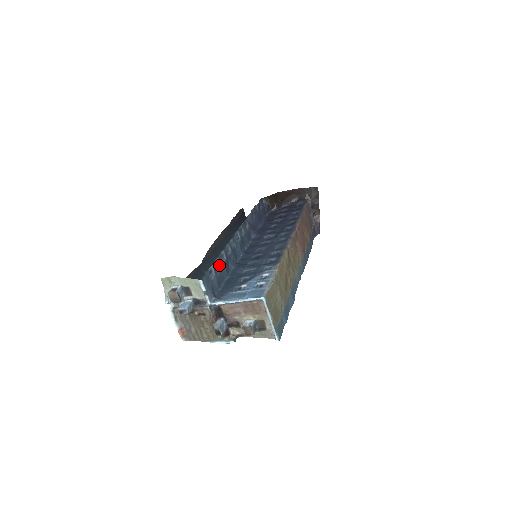
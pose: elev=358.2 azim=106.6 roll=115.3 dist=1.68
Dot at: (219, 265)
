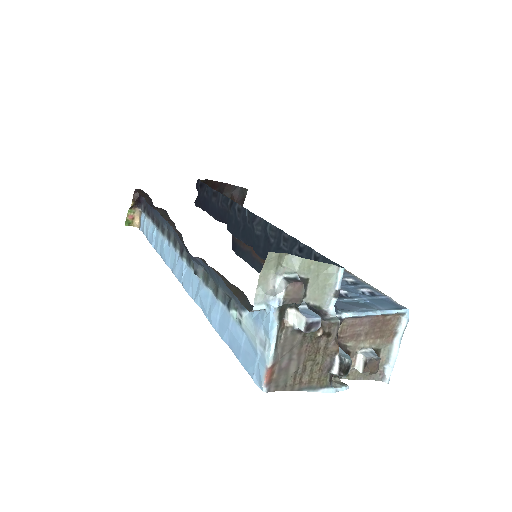
Dot at: (294, 252)
